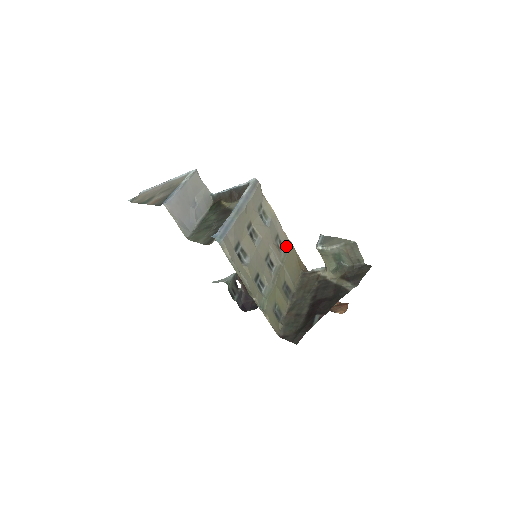
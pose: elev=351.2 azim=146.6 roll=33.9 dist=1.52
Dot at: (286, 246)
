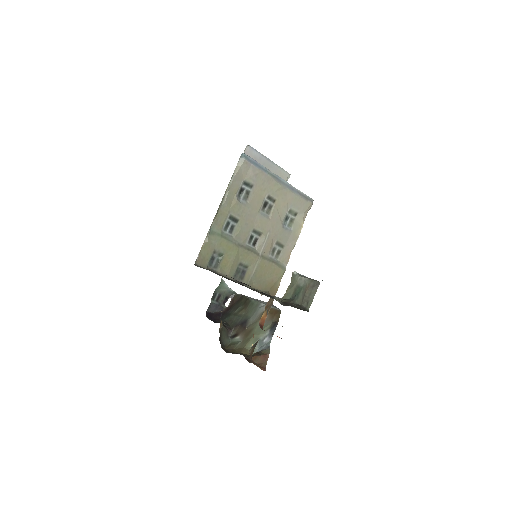
Dot at: (279, 262)
